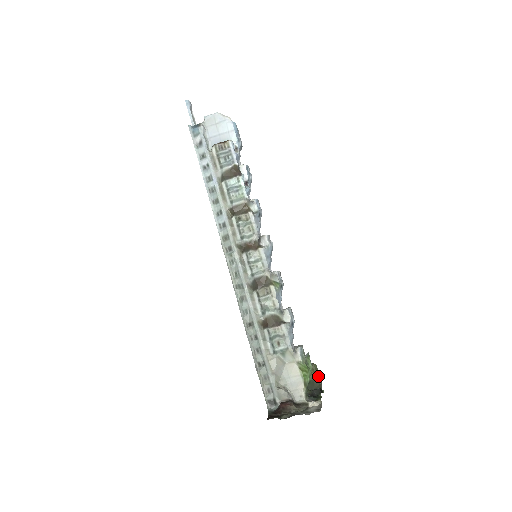
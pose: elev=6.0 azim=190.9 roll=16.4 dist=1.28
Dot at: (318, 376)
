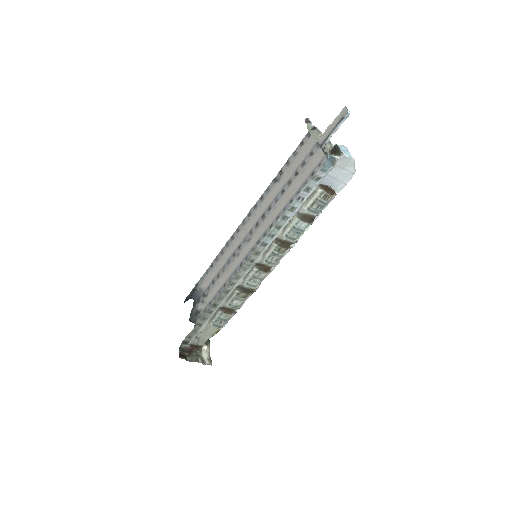
Dot at: occluded
